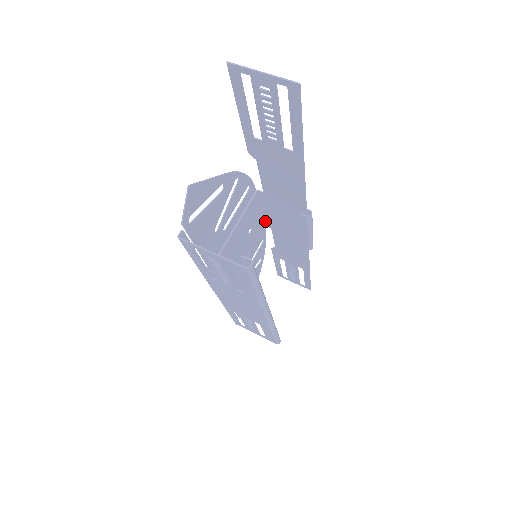
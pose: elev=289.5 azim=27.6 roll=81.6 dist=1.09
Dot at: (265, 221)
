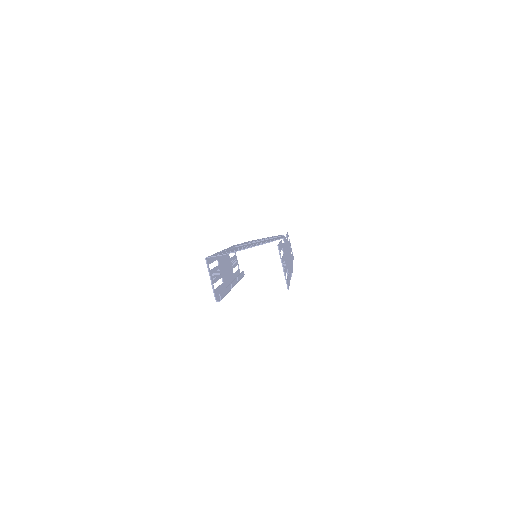
Dot at: (285, 237)
